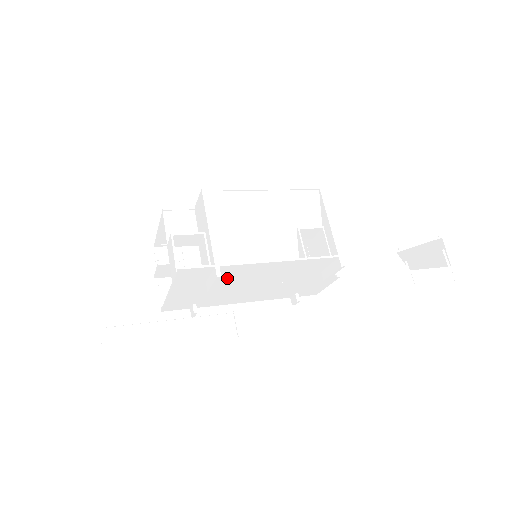
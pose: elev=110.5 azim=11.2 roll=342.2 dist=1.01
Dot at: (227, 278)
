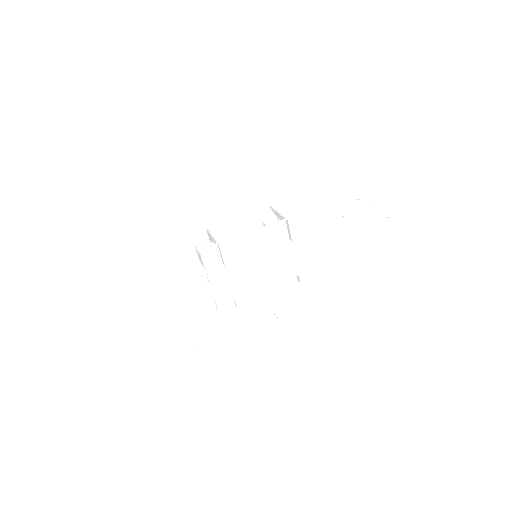
Dot at: (233, 257)
